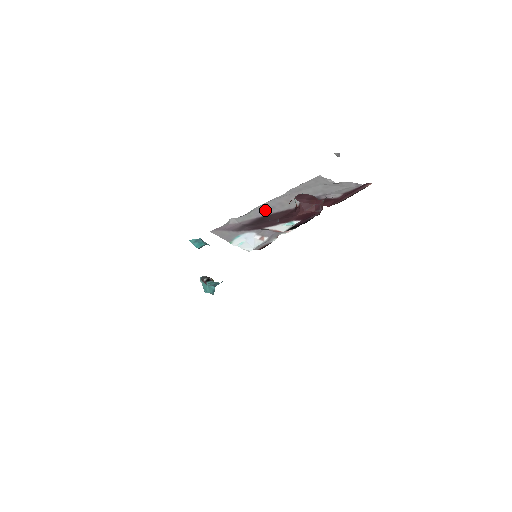
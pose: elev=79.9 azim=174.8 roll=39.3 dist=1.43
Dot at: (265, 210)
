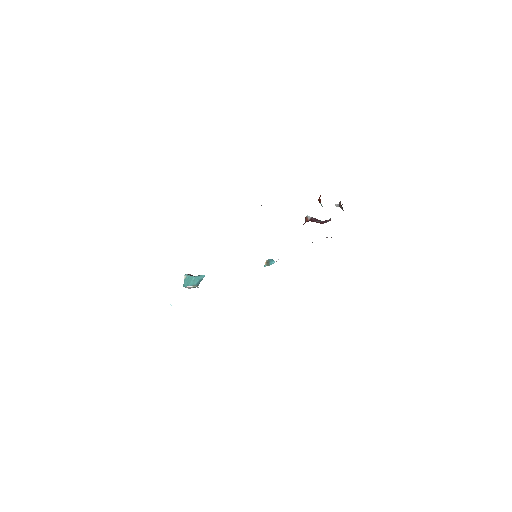
Dot at: occluded
